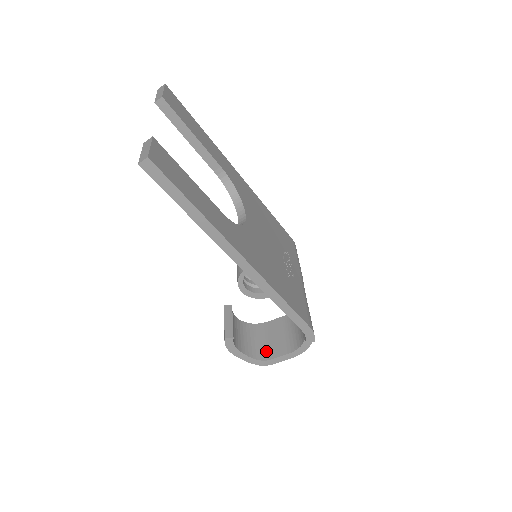
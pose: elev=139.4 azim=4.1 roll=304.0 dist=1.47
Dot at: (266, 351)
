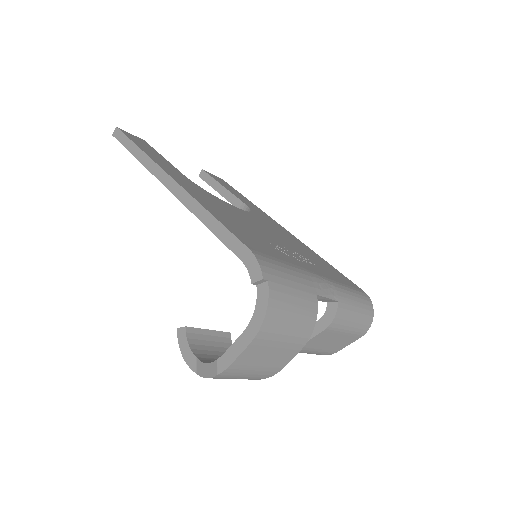
Dot at: occluded
